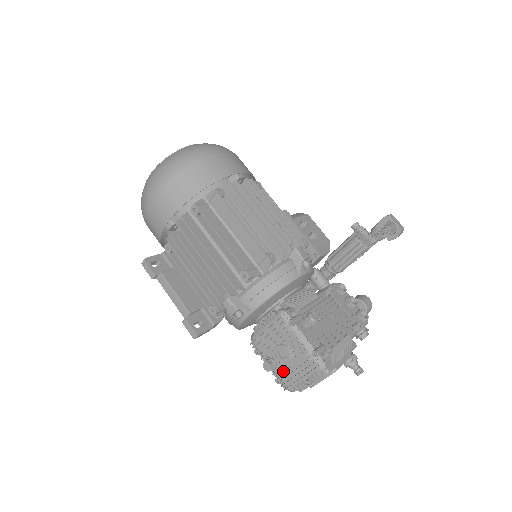
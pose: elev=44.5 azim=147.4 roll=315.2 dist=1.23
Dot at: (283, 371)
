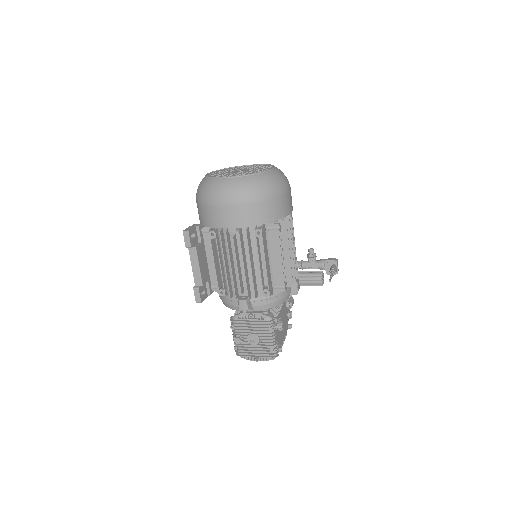
Dot at: (245, 346)
